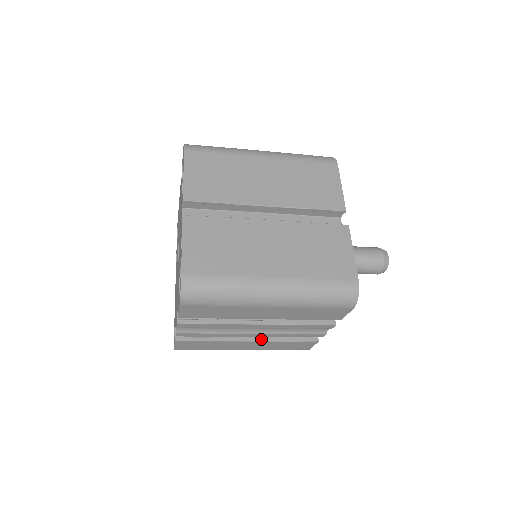
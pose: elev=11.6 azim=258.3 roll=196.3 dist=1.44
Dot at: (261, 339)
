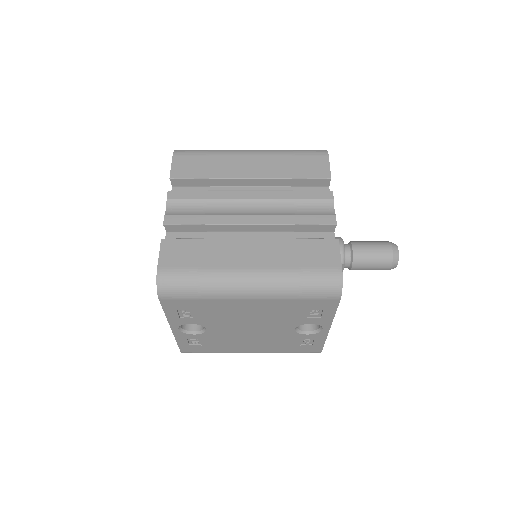
Dot at: (264, 239)
